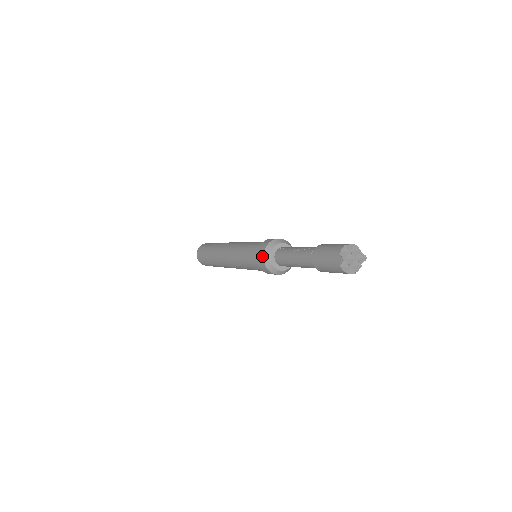
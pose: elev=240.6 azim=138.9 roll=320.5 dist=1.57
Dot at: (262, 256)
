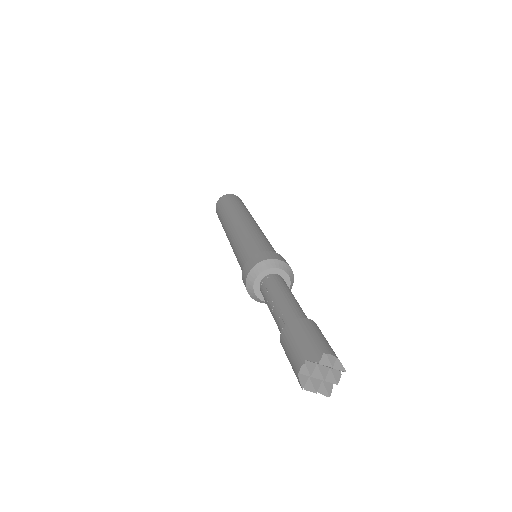
Dot at: occluded
